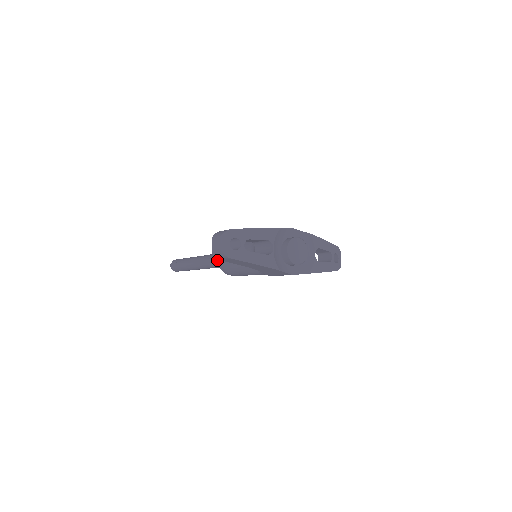
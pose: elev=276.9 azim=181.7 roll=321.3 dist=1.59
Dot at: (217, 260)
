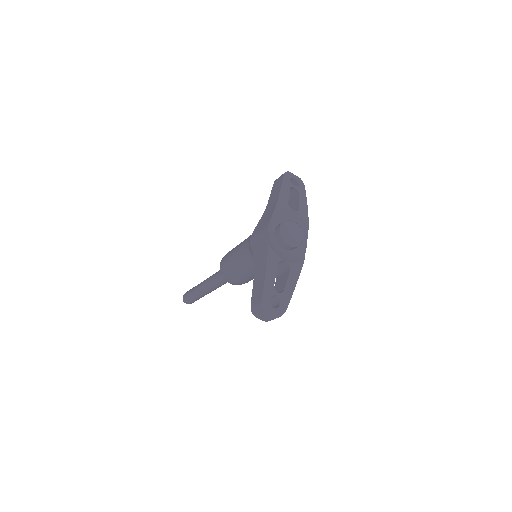
Dot at: occluded
